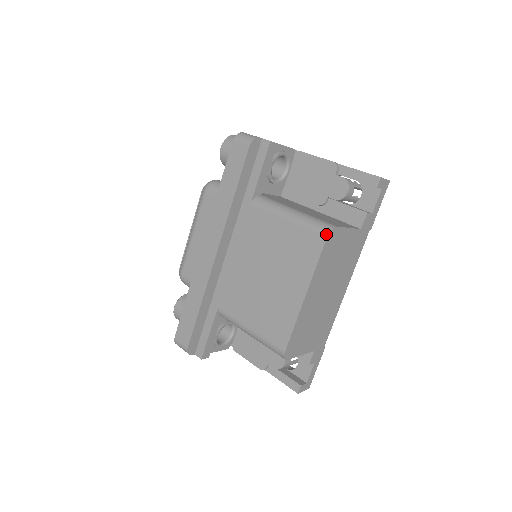
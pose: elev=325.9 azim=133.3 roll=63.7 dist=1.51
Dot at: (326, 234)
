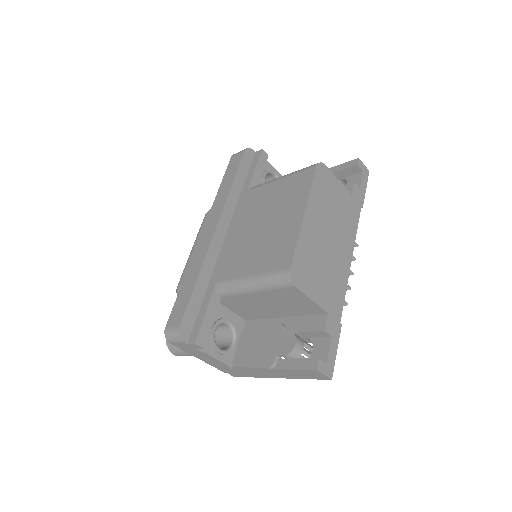
Dot at: (315, 165)
